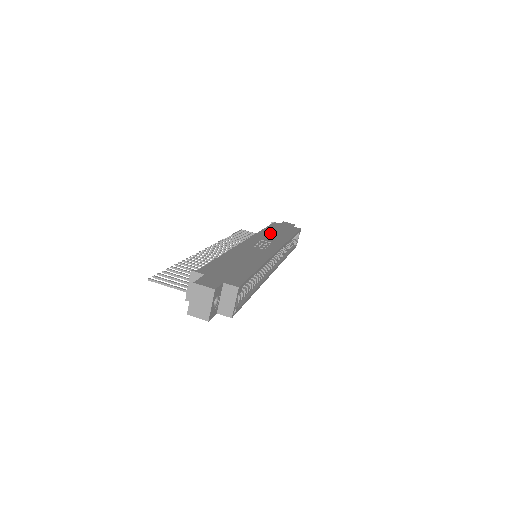
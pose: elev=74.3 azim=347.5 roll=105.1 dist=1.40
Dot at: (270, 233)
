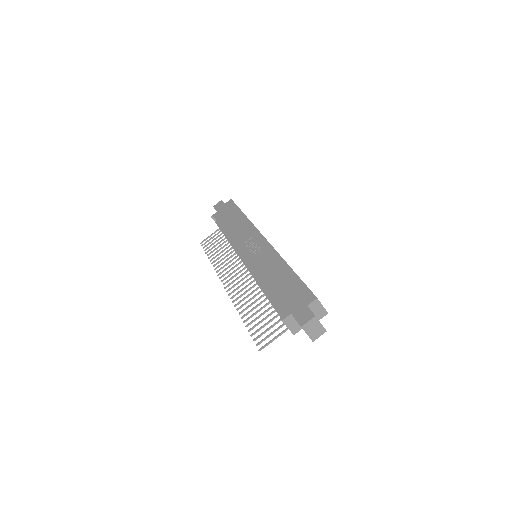
Dot at: (233, 230)
